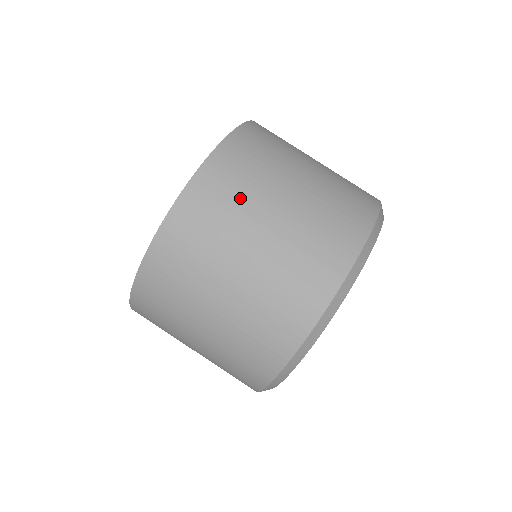
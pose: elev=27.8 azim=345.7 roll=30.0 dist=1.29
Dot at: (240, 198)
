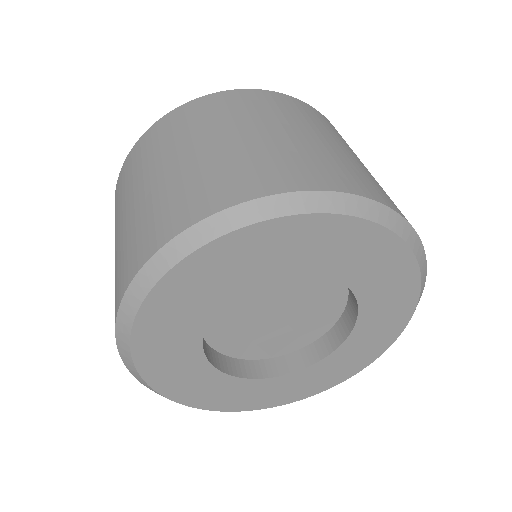
Dot at: (343, 140)
